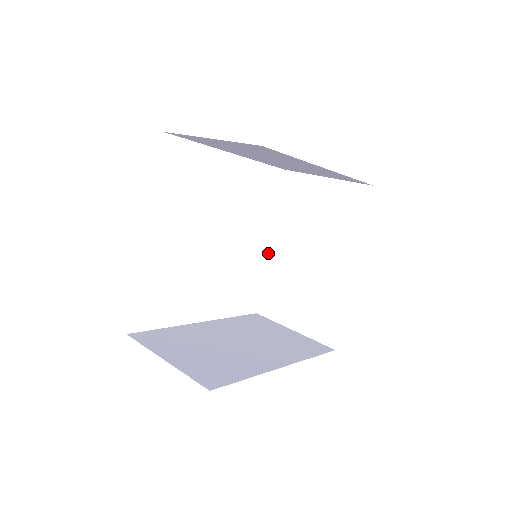
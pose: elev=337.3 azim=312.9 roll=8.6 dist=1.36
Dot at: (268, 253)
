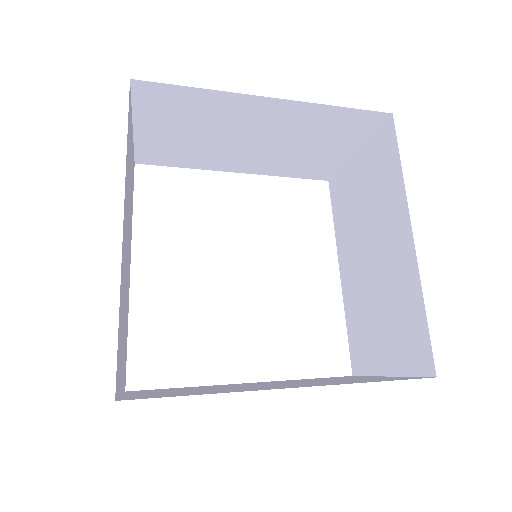
Dot at: (341, 286)
